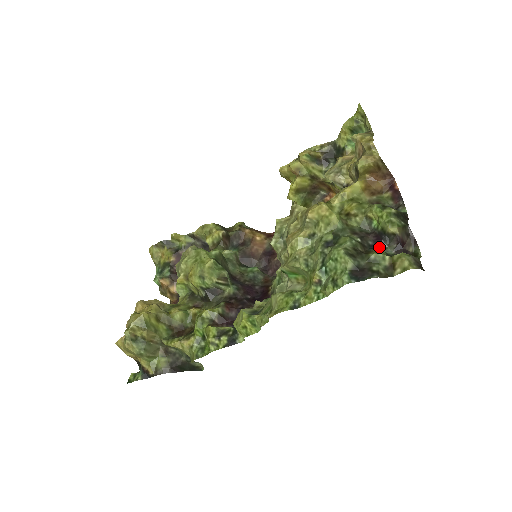
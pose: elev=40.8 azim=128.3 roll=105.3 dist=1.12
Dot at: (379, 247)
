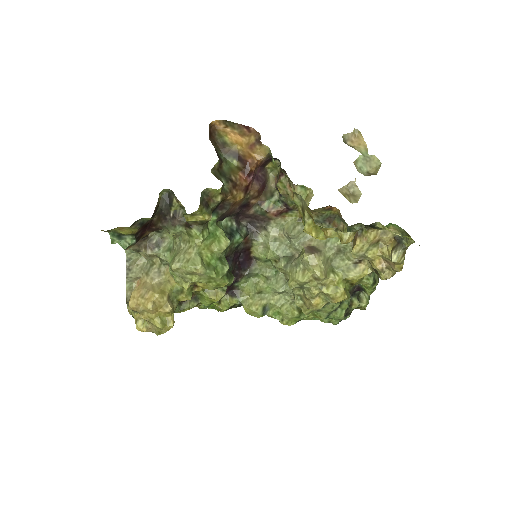
Dot at: (356, 292)
